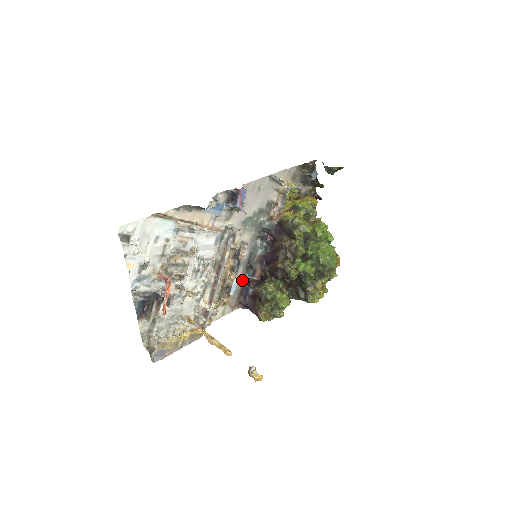
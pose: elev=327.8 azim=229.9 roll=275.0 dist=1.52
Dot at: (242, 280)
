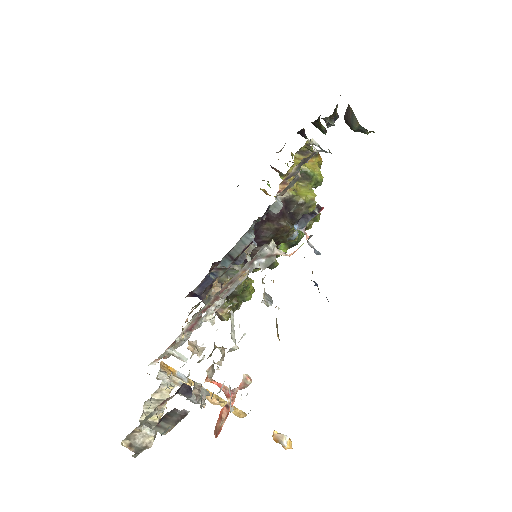
Dot at: (210, 272)
